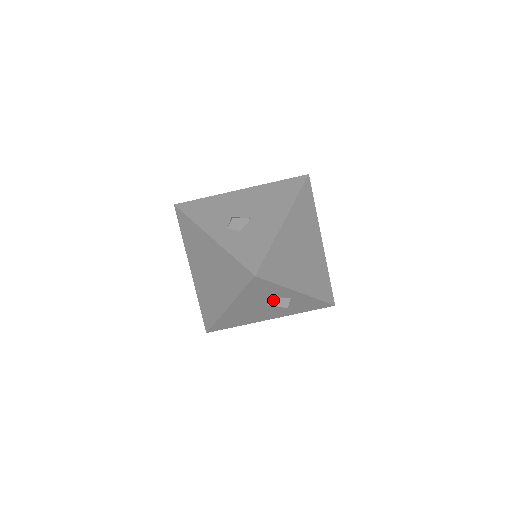
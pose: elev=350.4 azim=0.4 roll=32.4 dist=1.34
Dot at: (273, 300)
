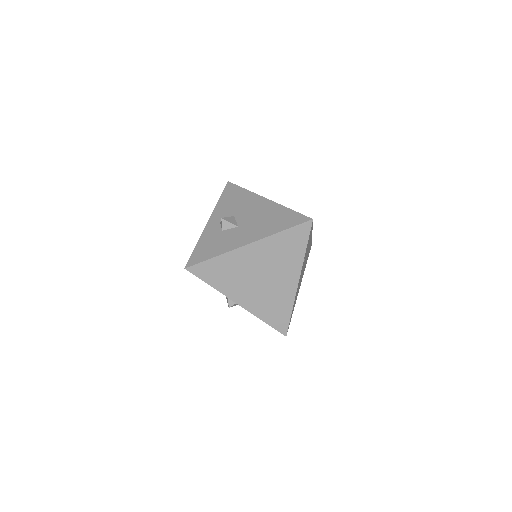
Dot at: occluded
